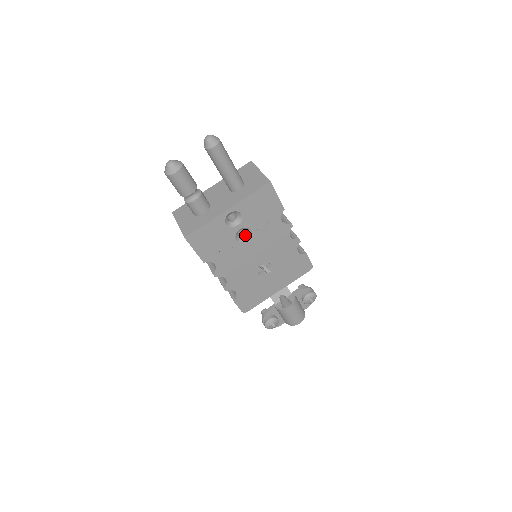
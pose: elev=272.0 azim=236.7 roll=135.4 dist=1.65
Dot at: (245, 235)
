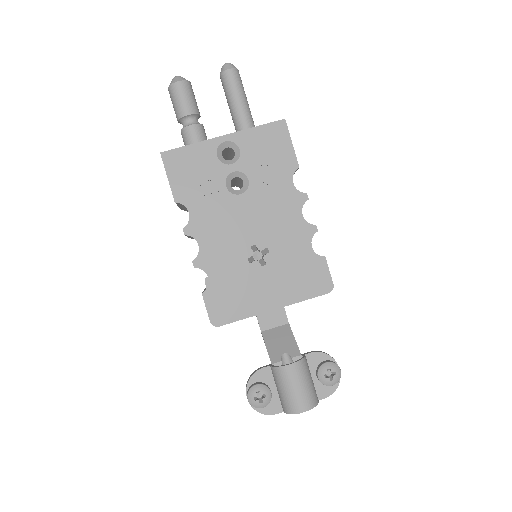
Dot at: (240, 189)
